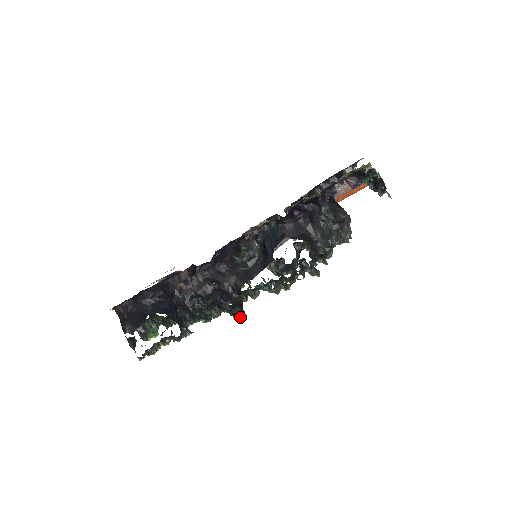
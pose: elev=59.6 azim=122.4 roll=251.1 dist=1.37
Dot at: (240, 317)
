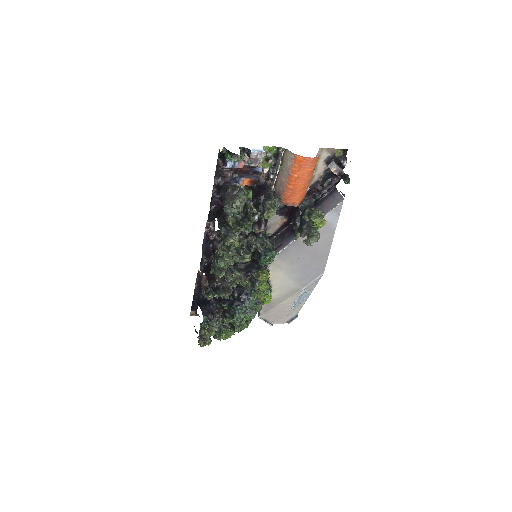
Dot at: (219, 295)
